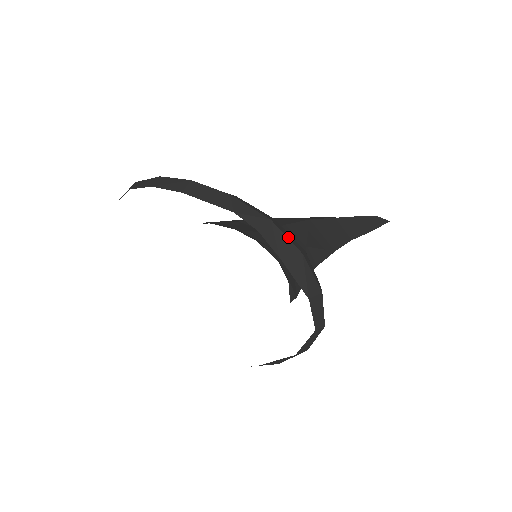
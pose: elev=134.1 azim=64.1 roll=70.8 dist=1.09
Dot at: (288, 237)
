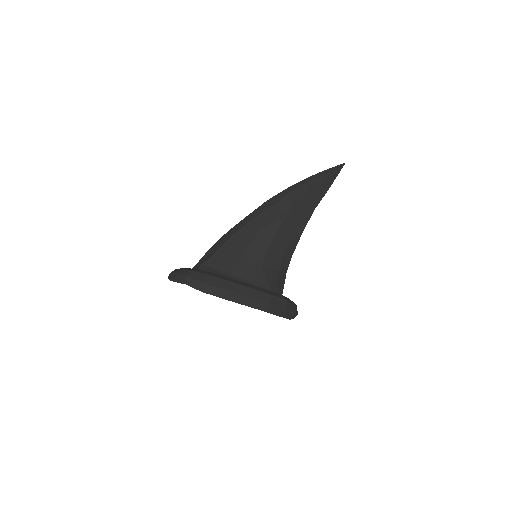
Dot at: (279, 304)
